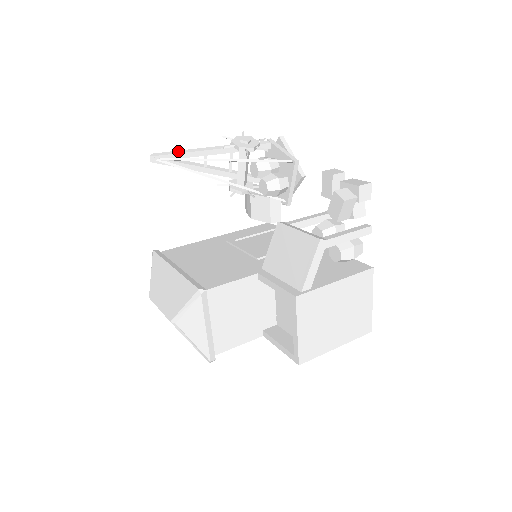
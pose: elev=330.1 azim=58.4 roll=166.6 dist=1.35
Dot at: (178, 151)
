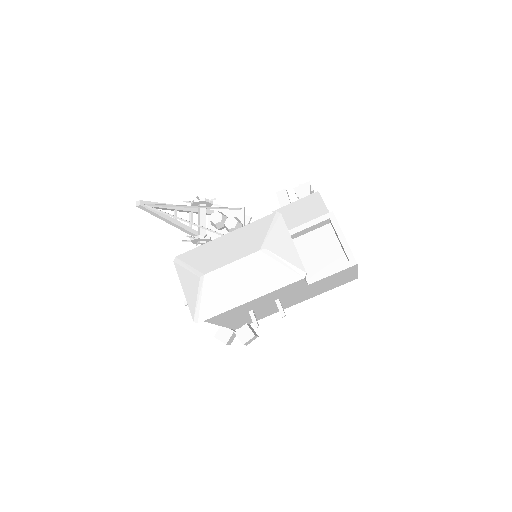
Dot at: (157, 203)
